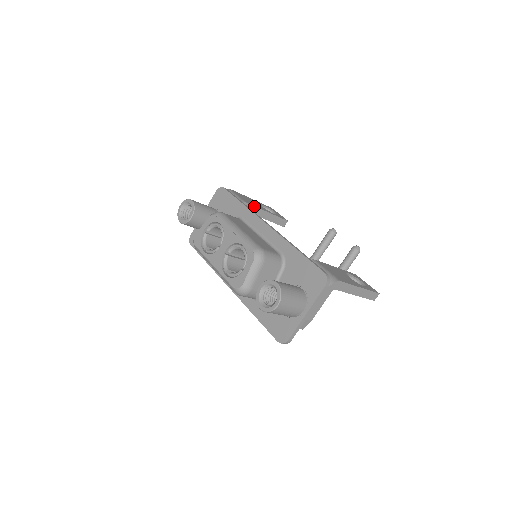
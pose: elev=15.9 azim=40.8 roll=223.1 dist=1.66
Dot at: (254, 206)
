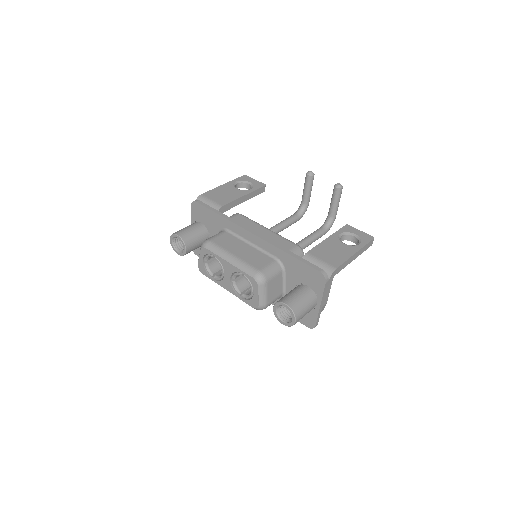
Dot at: (231, 202)
